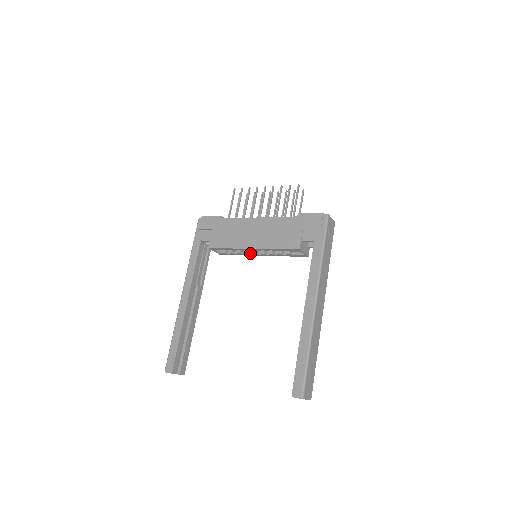
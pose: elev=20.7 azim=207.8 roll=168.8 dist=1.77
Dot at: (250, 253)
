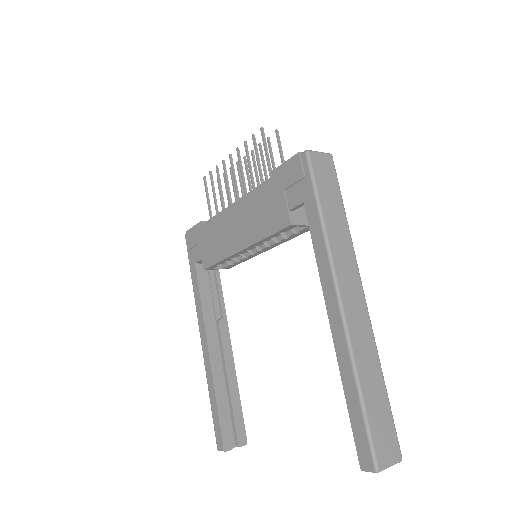
Dot at: (253, 253)
